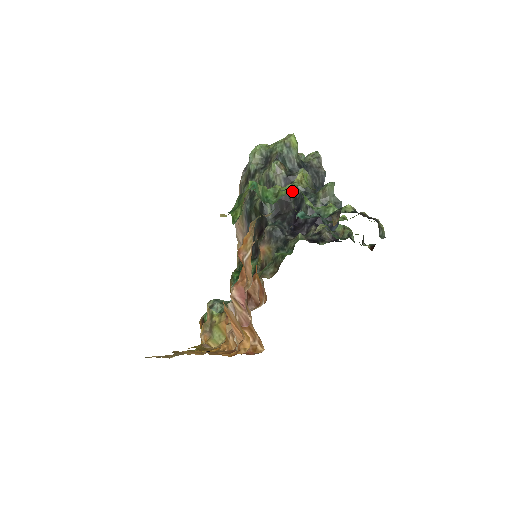
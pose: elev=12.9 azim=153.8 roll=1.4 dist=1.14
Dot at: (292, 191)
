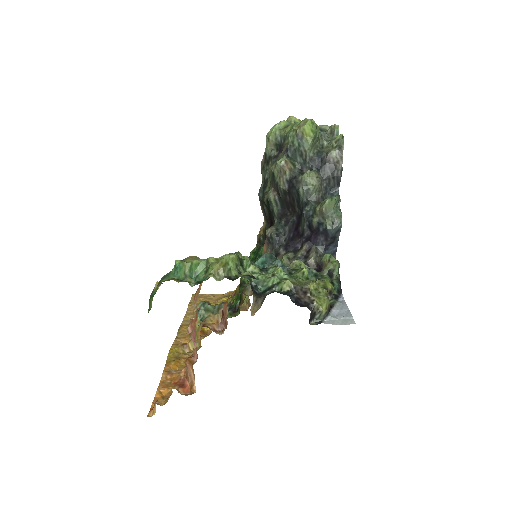
Dot at: (295, 196)
